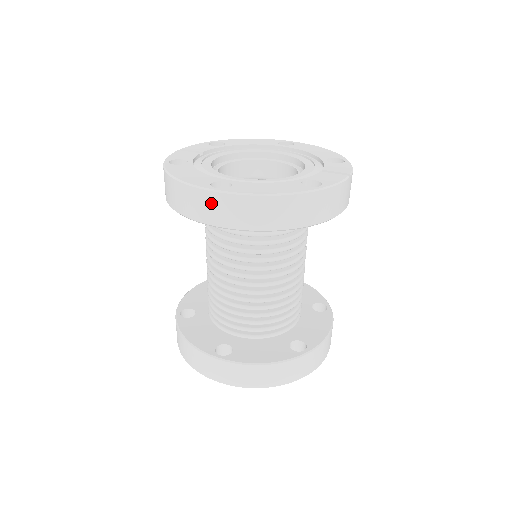
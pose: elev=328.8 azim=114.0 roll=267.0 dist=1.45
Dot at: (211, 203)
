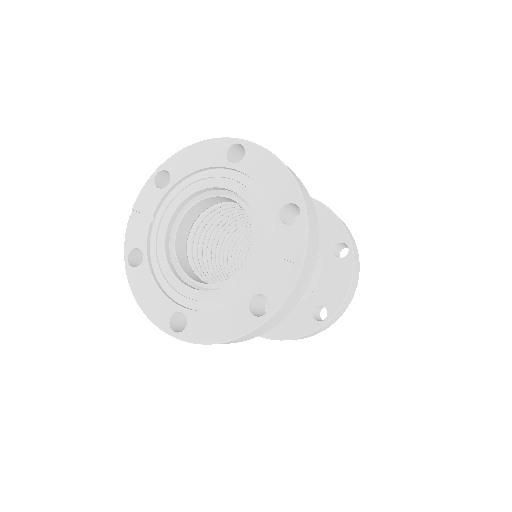
Dot at: occluded
